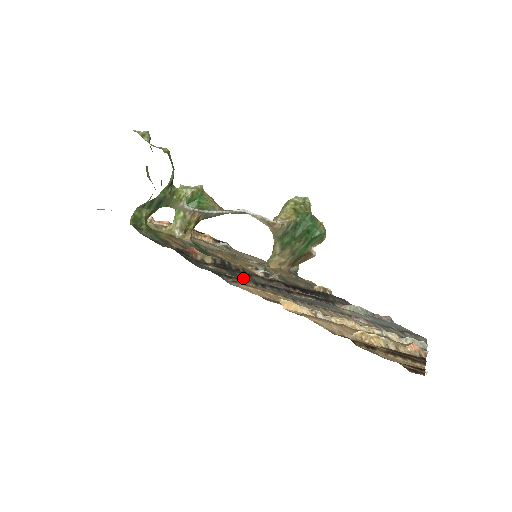
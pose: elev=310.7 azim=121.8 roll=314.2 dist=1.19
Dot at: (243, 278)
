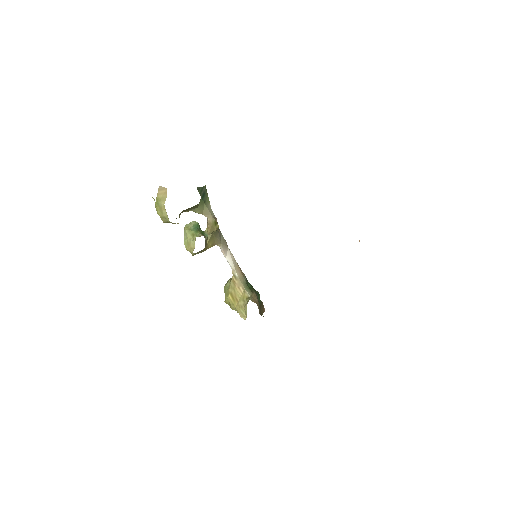
Dot at: occluded
